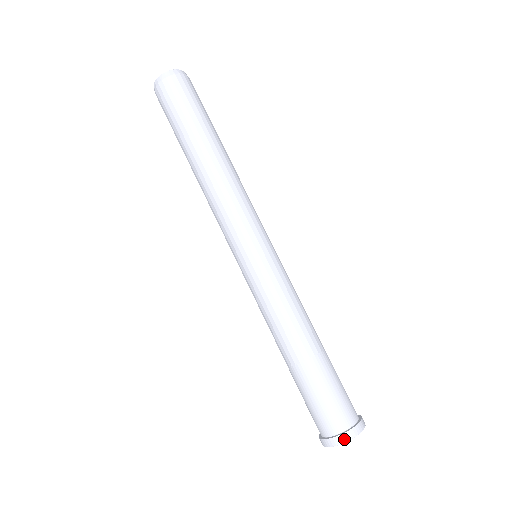
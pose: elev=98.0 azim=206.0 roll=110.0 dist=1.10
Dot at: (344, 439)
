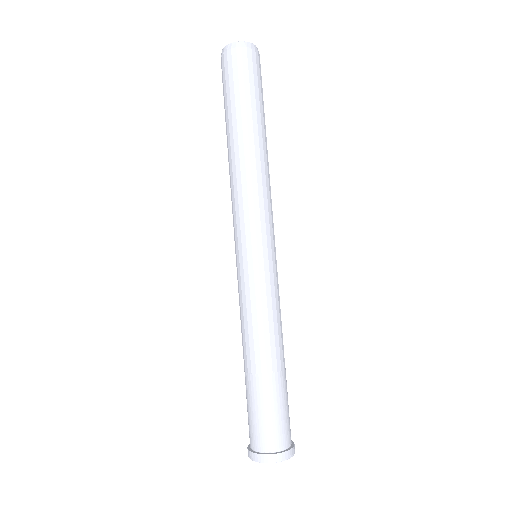
Dot at: (257, 459)
